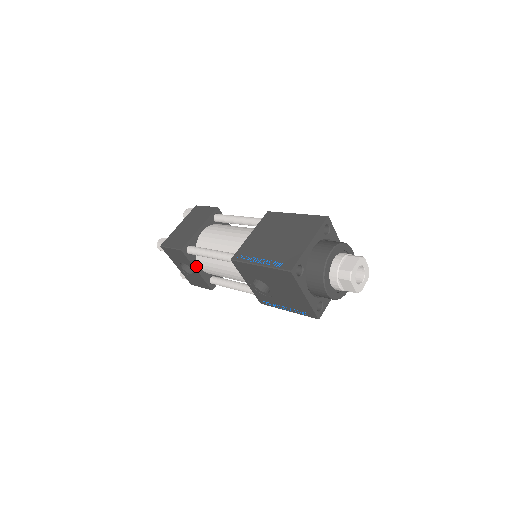
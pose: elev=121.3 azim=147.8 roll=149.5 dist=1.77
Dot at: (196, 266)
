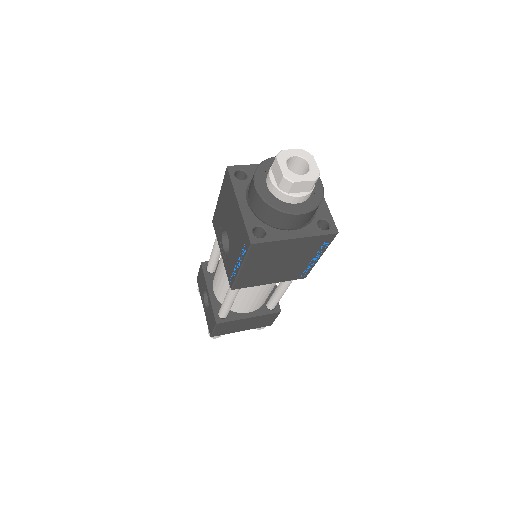
Dot at: (210, 287)
